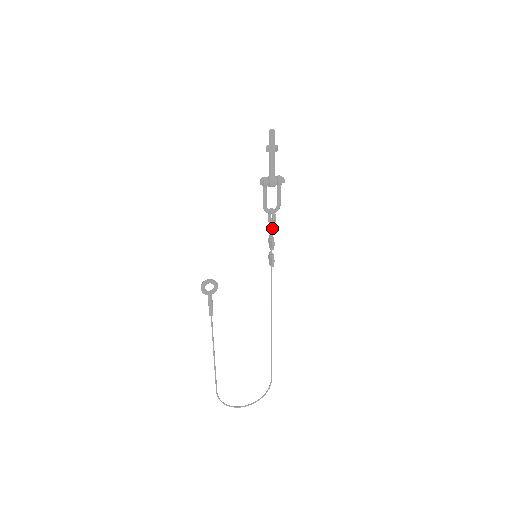
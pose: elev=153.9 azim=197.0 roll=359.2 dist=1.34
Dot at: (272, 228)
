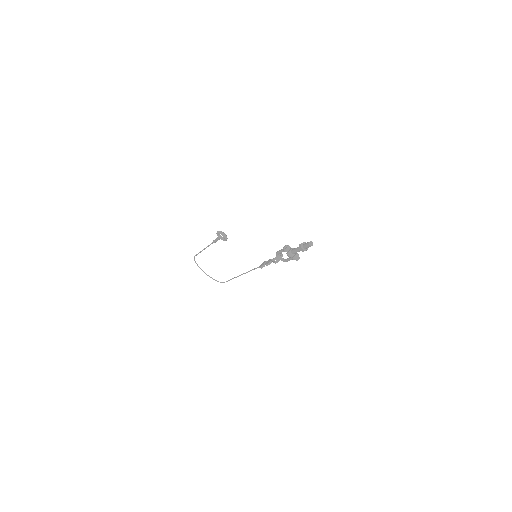
Dot at: occluded
